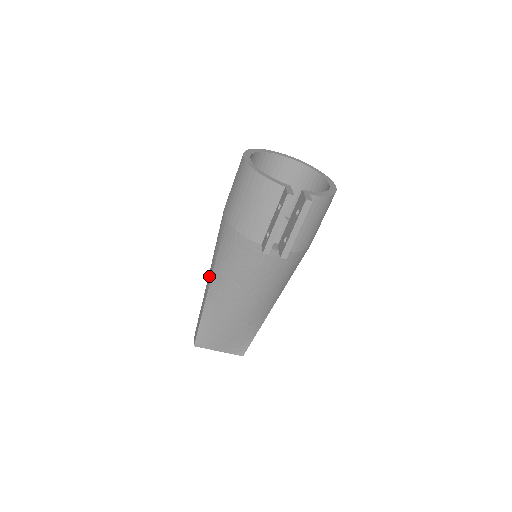
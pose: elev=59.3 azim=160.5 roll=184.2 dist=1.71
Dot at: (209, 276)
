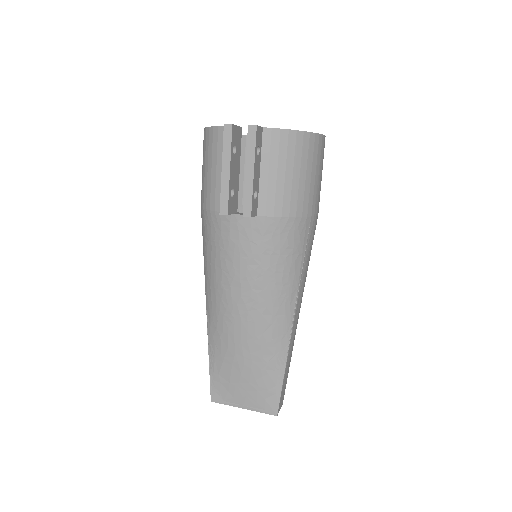
Dot at: occluded
